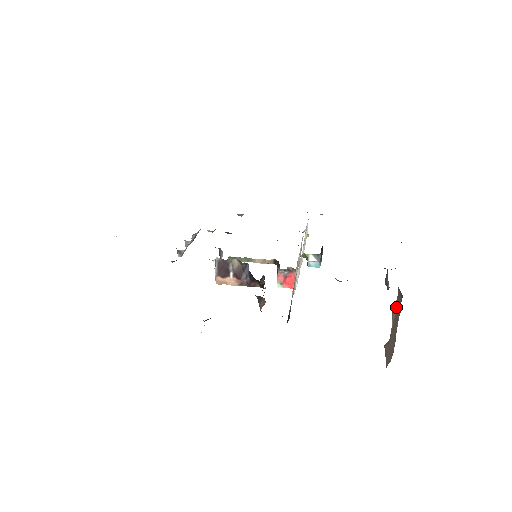
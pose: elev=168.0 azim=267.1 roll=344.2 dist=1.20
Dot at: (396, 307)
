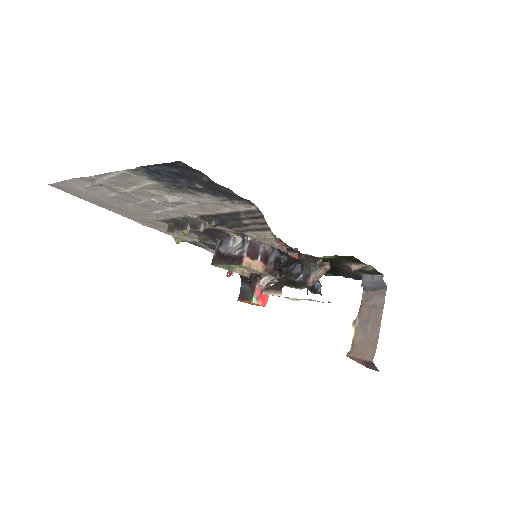
Dot at: (367, 308)
